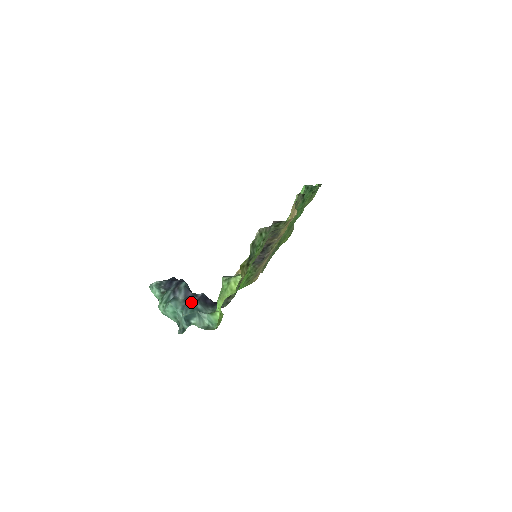
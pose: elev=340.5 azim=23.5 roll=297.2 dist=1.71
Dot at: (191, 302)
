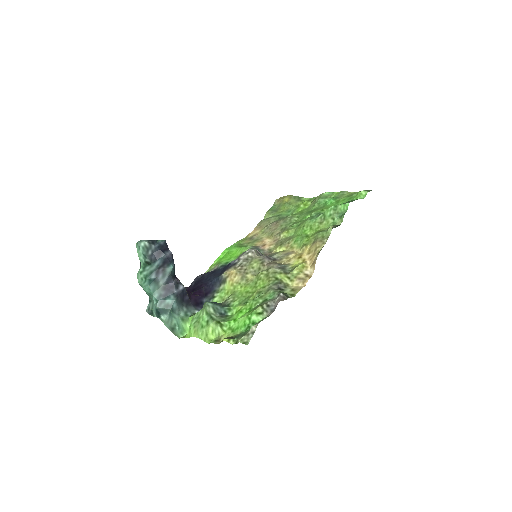
Dot at: (169, 294)
